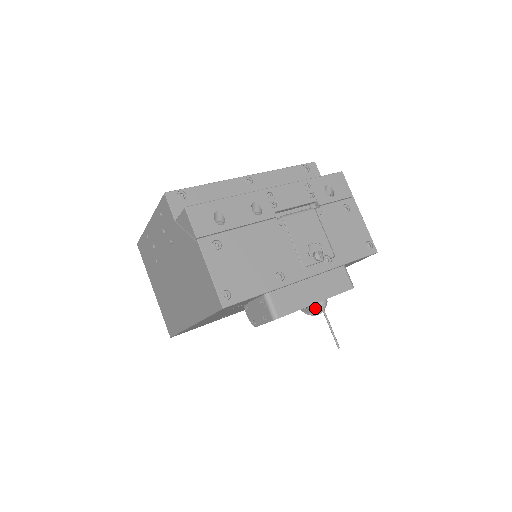
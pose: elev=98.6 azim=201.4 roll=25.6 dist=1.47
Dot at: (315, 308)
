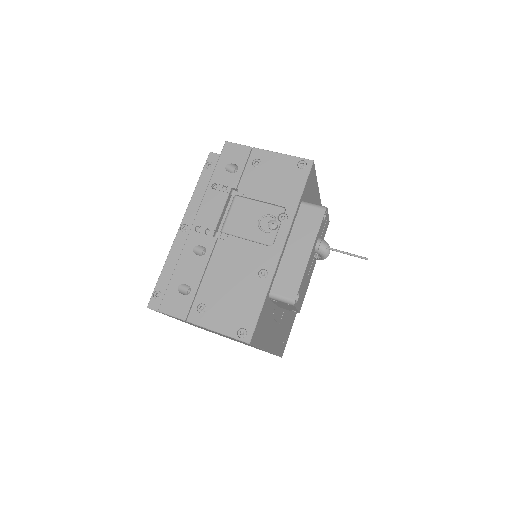
Dot at: (319, 254)
